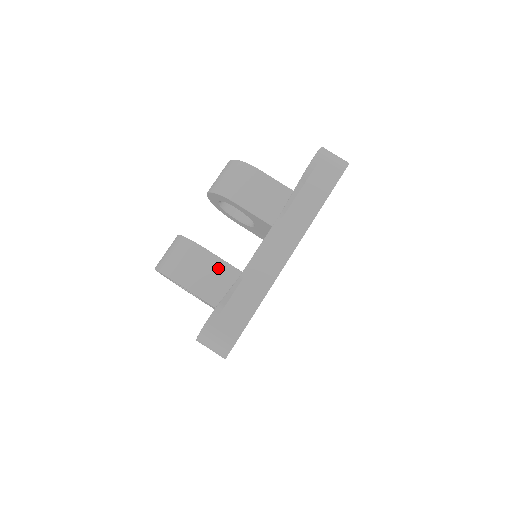
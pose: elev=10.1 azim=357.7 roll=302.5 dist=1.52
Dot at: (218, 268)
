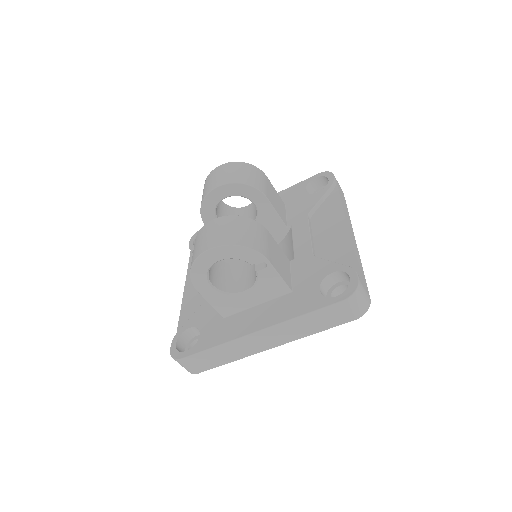
Dot at: (279, 252)
